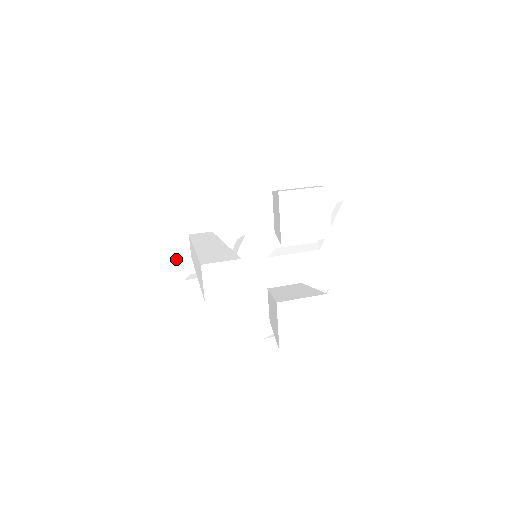
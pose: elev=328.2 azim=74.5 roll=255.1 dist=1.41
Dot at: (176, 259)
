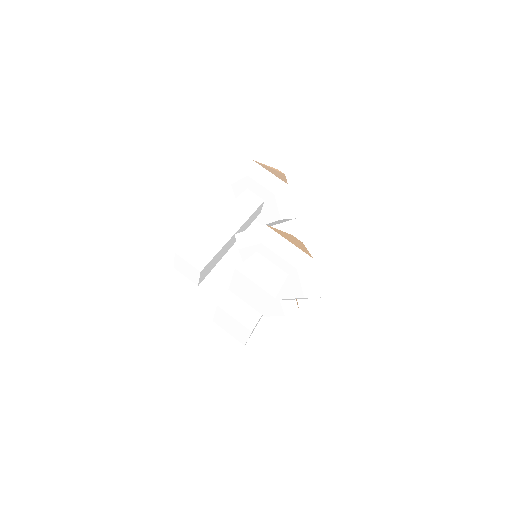
Dot at: (234, 192)
